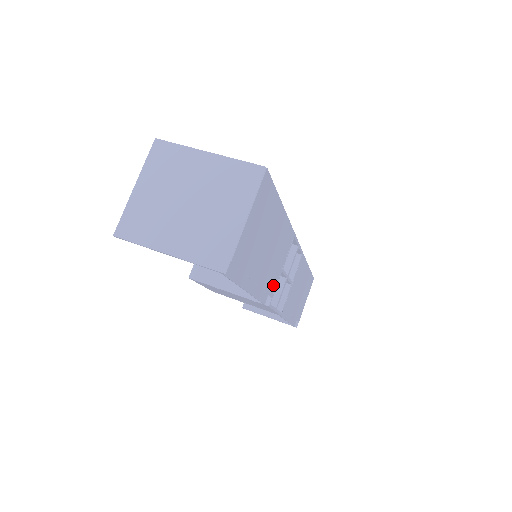
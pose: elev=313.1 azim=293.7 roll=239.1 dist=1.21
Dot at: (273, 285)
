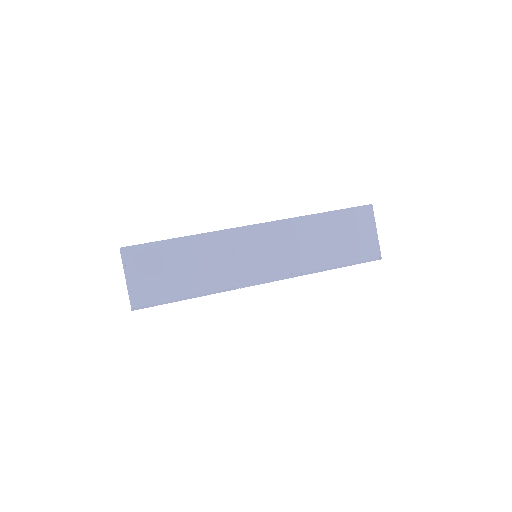
Dot at: occluded
